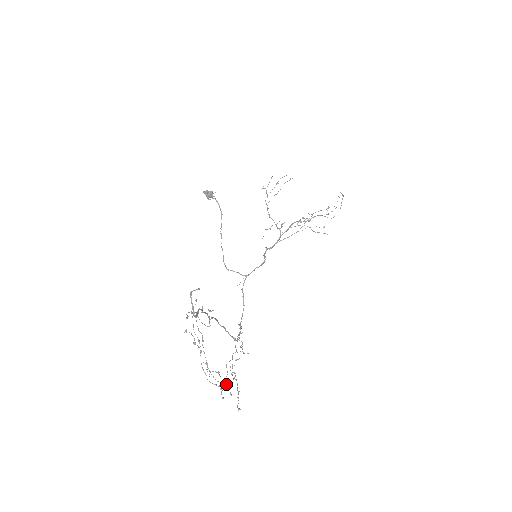
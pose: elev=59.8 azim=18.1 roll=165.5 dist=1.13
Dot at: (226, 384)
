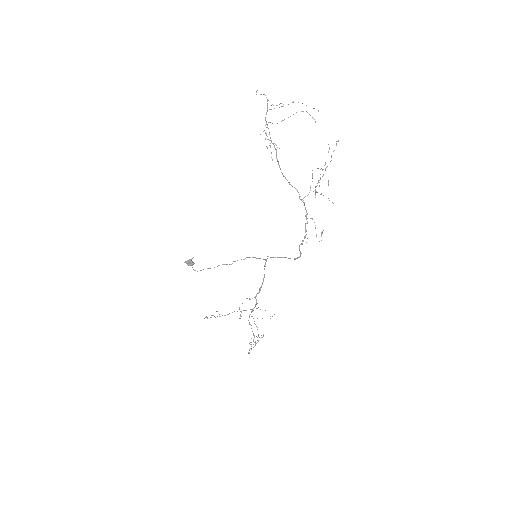
Dot at: (325, 164)
